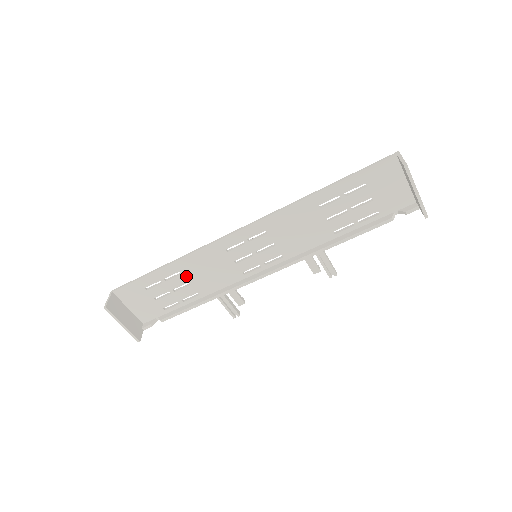
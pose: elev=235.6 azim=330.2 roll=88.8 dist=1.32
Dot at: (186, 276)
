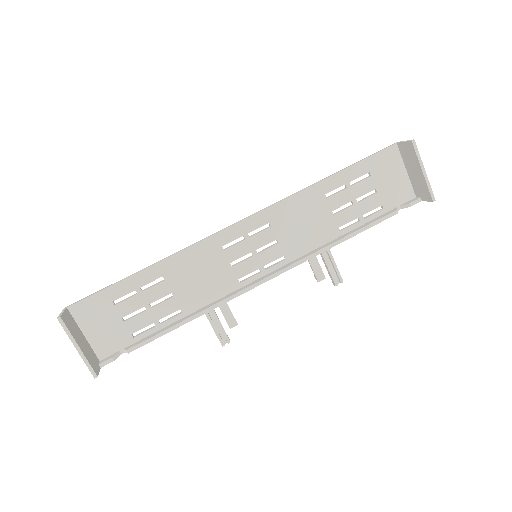
Dot at: (169, 283)
